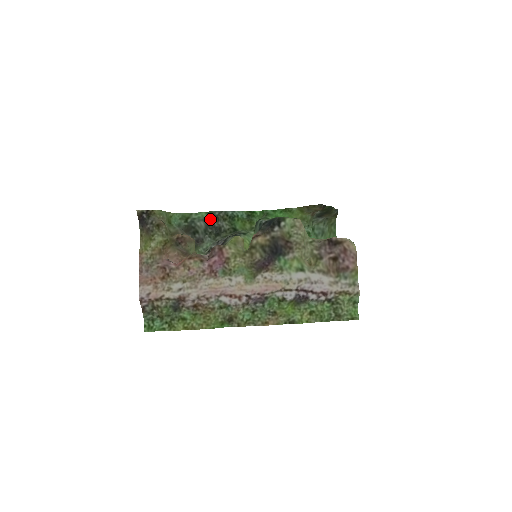
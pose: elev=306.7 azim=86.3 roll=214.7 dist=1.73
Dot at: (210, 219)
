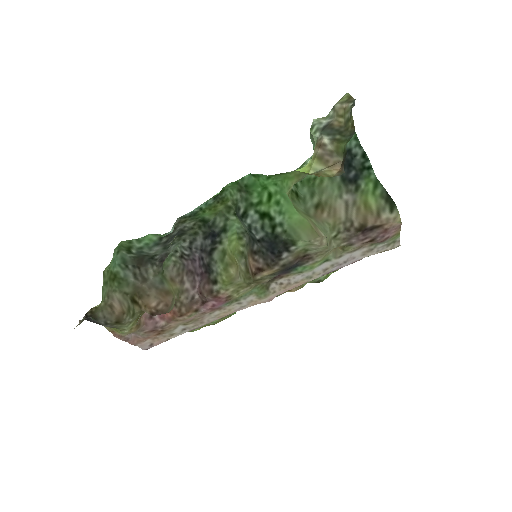
Dot at: (164, 237)
